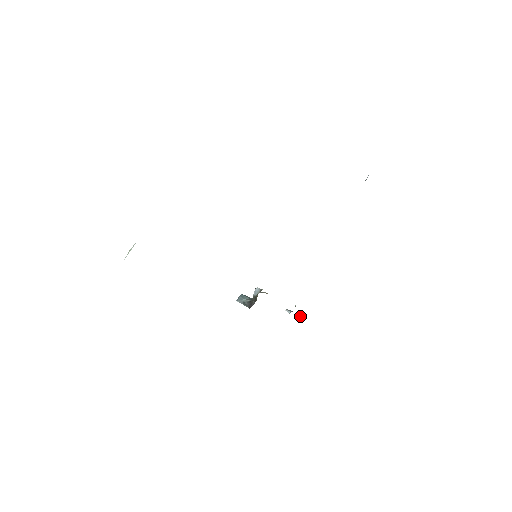
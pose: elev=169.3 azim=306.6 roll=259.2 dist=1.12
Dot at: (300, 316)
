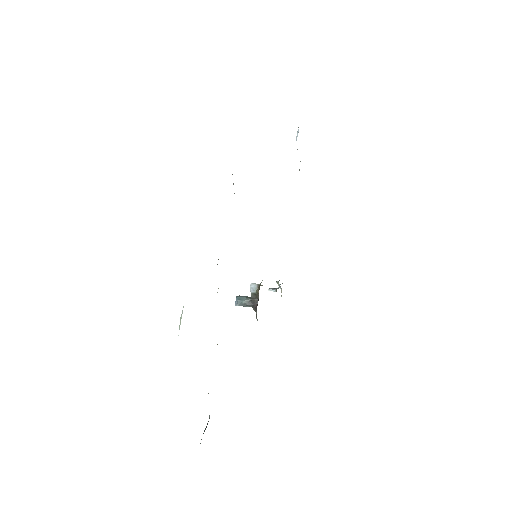
Dot at: (281, 289)
